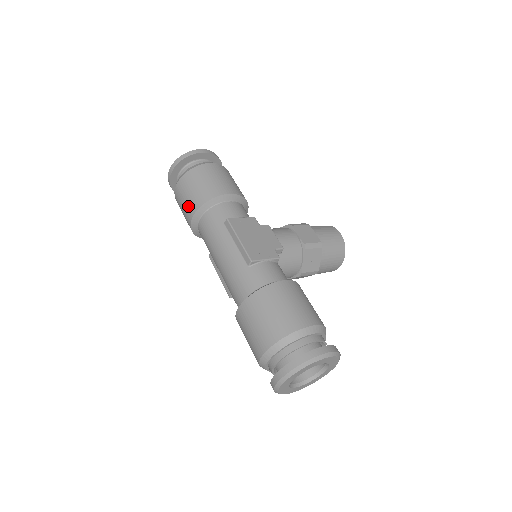
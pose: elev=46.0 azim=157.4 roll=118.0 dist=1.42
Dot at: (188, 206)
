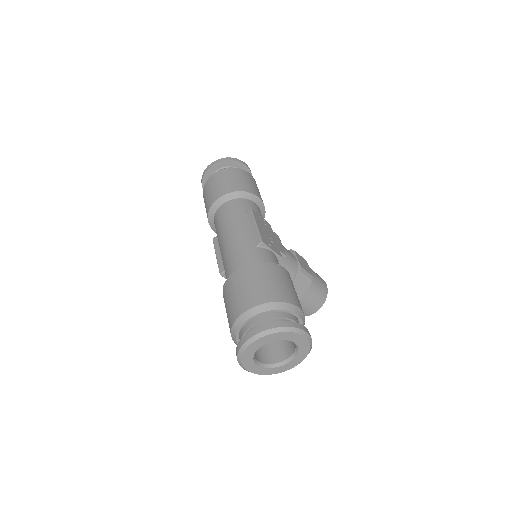
Dot at: (218, 190)
